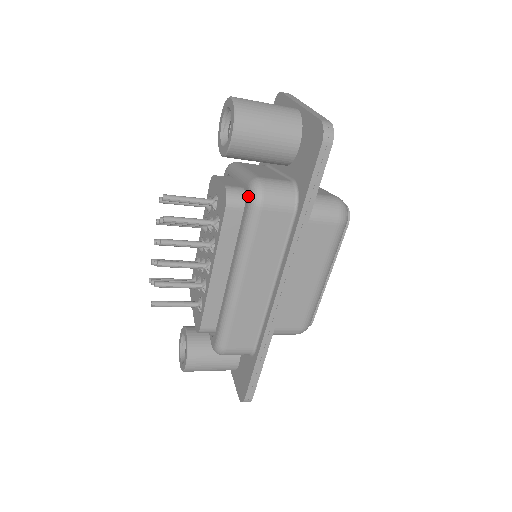
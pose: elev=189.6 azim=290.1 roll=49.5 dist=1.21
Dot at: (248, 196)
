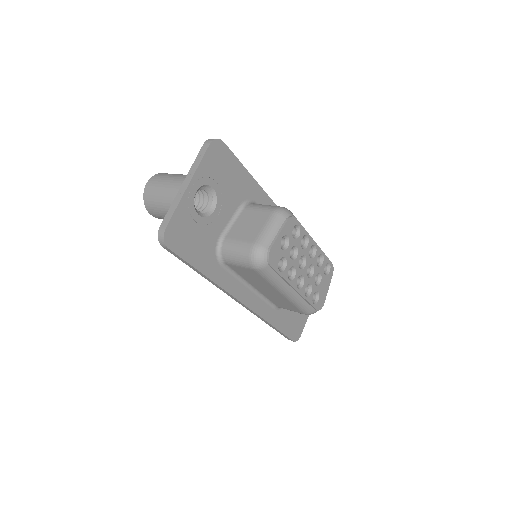
Dot at: occluded
